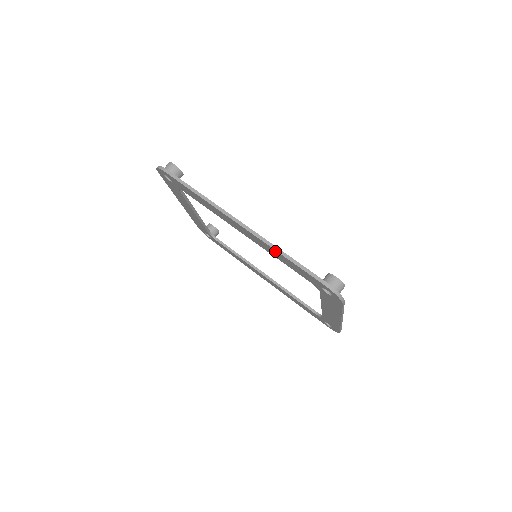
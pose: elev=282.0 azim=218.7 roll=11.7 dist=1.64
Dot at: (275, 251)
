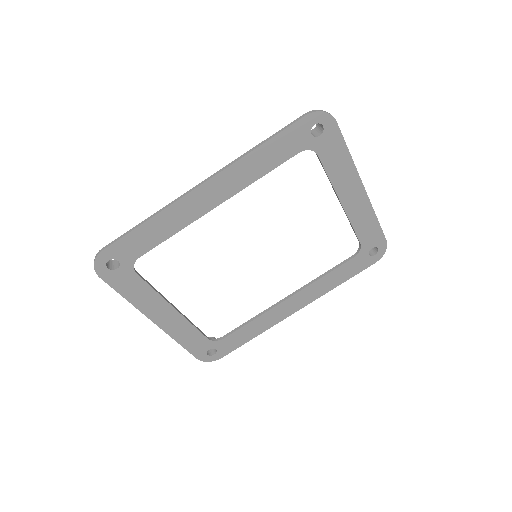
Dot at: (249, 157)
